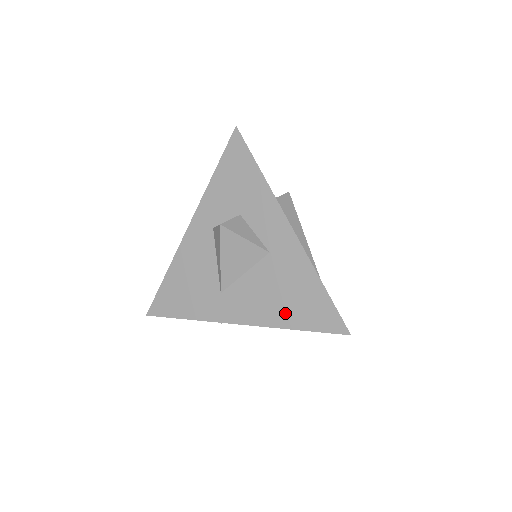
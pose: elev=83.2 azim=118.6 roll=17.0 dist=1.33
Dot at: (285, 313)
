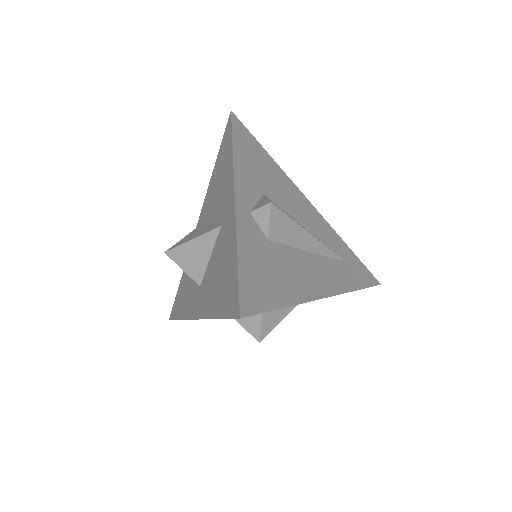
Dot at: occluded
